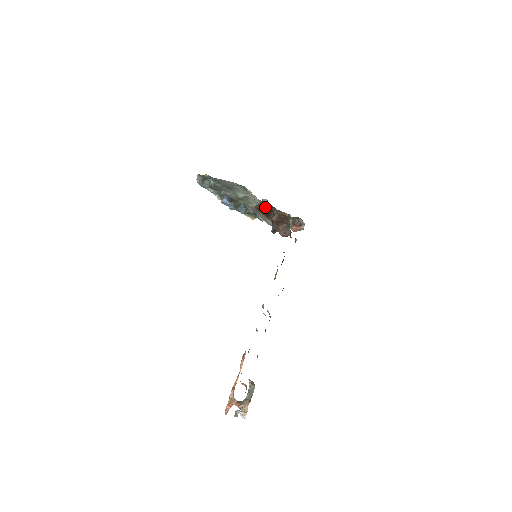
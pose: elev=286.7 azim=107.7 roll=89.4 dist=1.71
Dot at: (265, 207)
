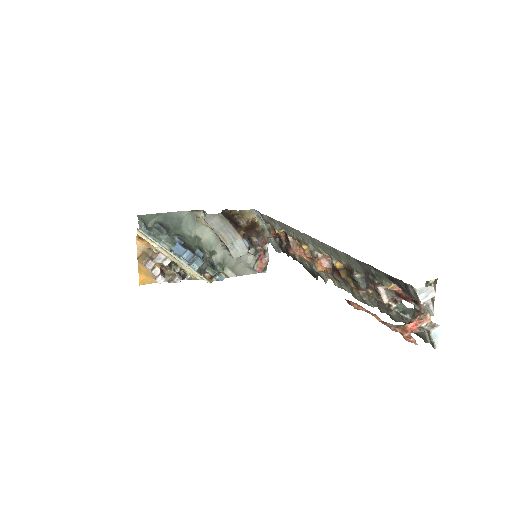
Dot at: (229, 217)
